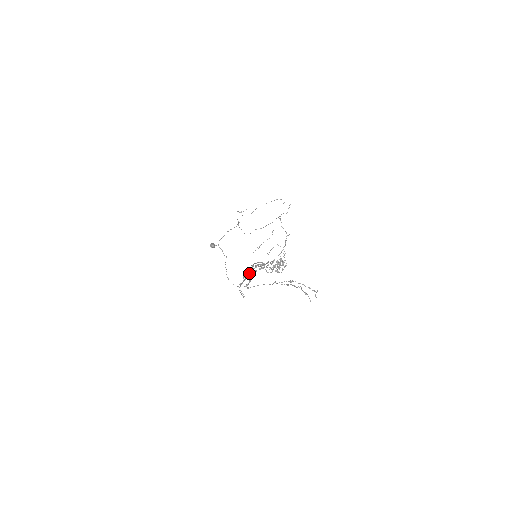
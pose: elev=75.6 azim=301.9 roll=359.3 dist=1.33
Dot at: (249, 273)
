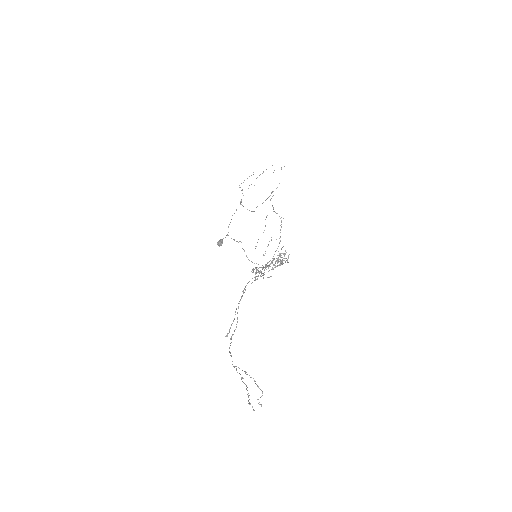
Dot at: occluded
